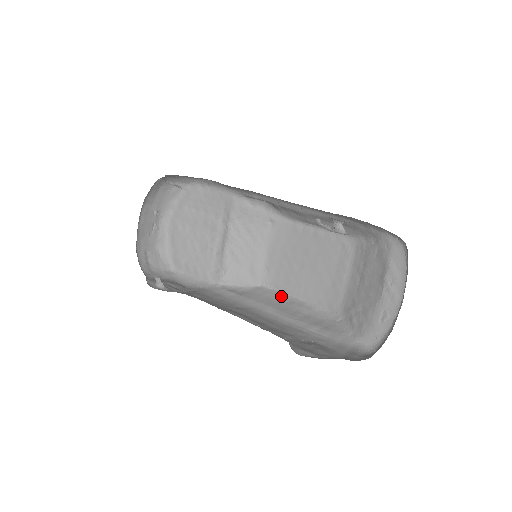
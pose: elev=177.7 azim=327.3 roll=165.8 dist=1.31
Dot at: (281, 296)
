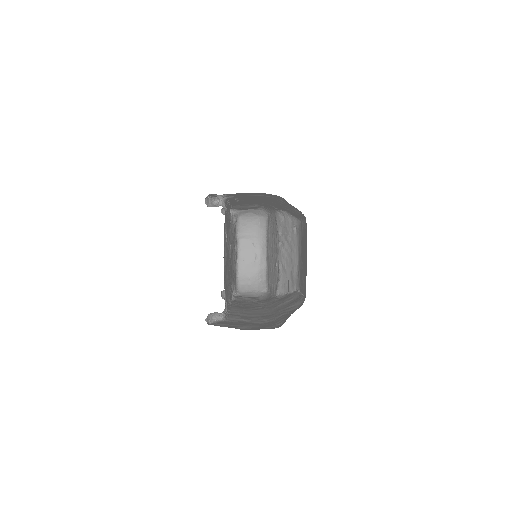
Dot at: (298, 296)
